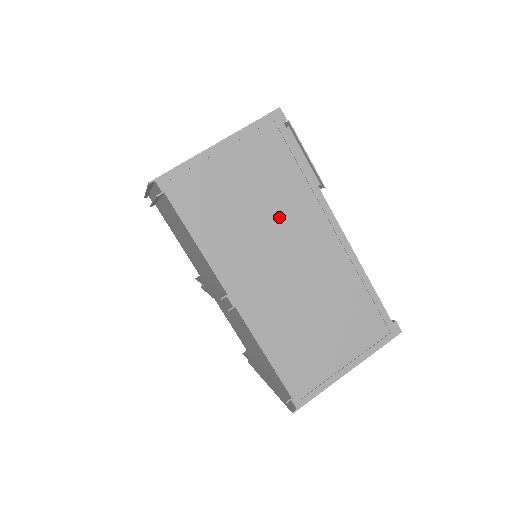
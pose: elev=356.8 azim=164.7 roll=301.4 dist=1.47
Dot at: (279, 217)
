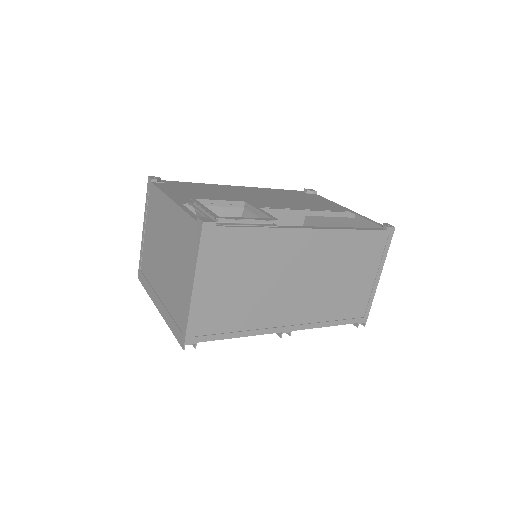
Dot at: (270, 271)
